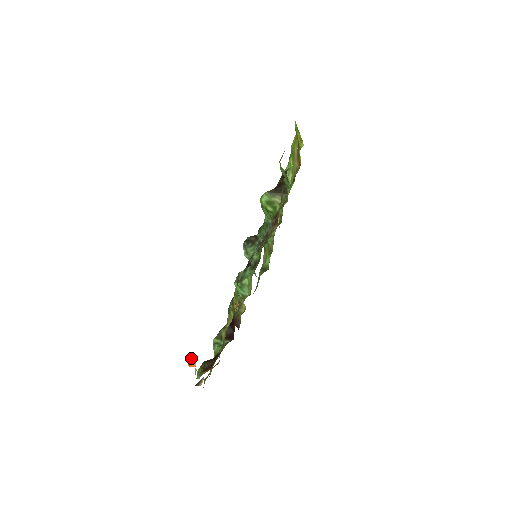
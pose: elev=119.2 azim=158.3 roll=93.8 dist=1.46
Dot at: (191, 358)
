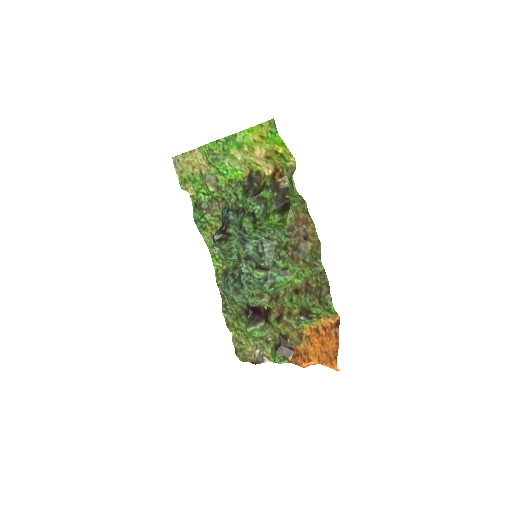
Dot at: (311, 363)
